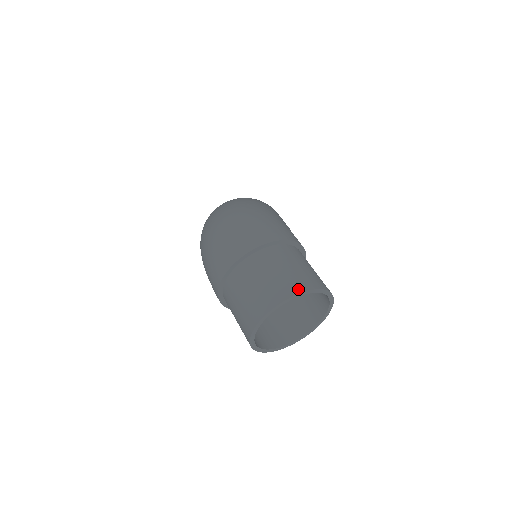
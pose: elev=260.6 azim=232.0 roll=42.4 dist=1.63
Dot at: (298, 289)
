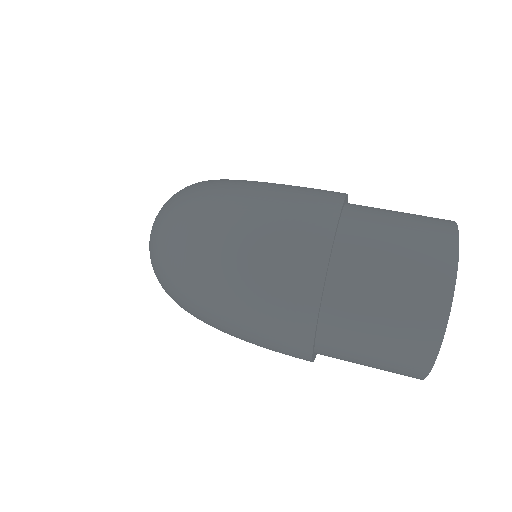
Dot at: (449, 258)
